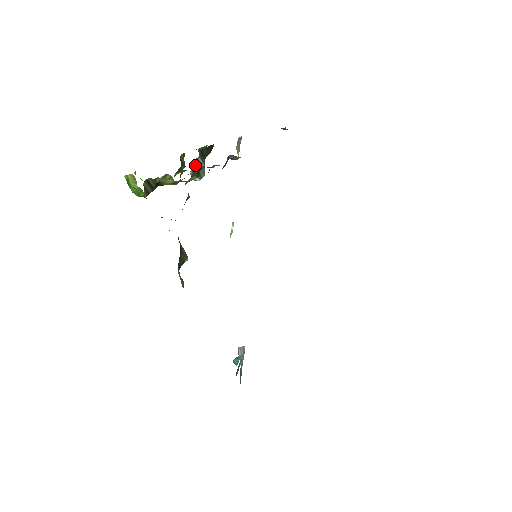
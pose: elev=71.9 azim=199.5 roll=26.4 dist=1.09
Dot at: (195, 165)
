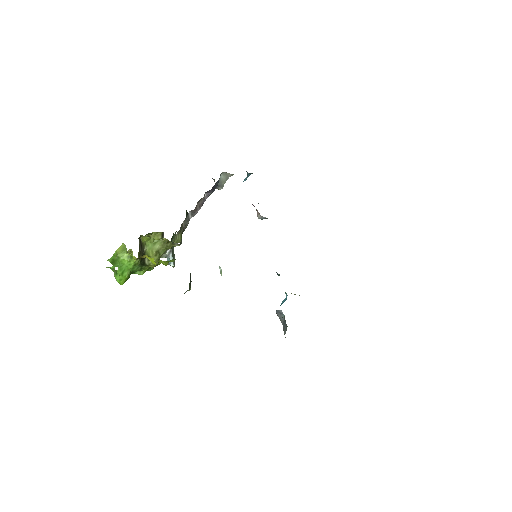
Dot at: occluded
